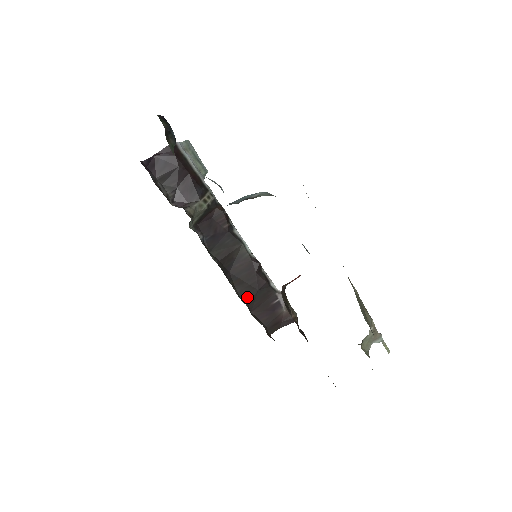
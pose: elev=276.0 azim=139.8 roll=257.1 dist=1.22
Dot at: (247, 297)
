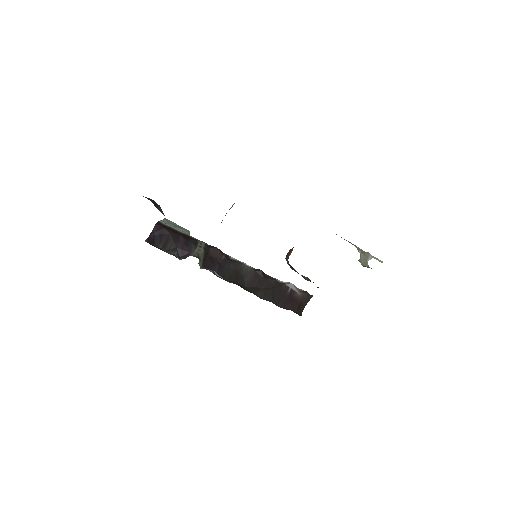
Dot at: (268, 297)
